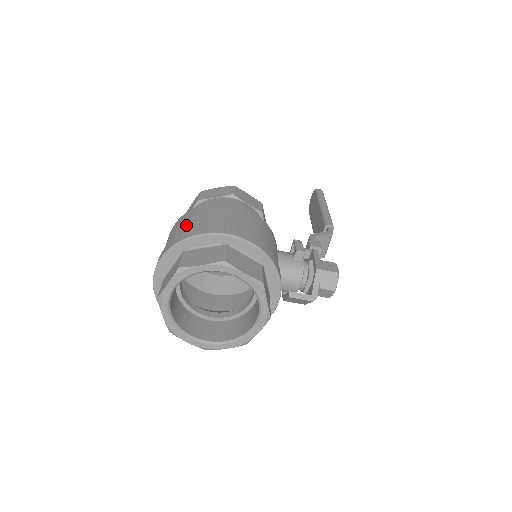
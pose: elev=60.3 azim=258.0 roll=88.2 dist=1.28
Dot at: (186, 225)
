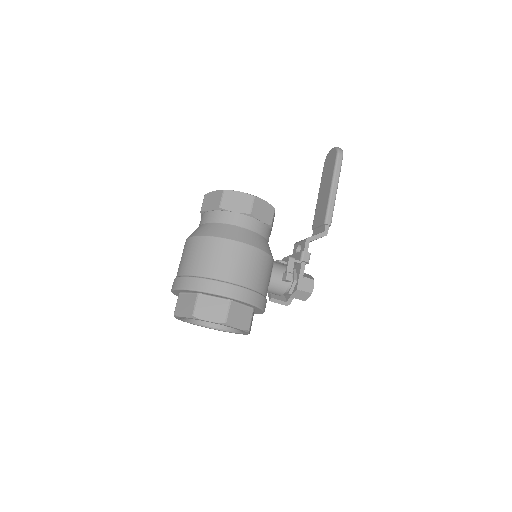
Dot at: (204, 264)
